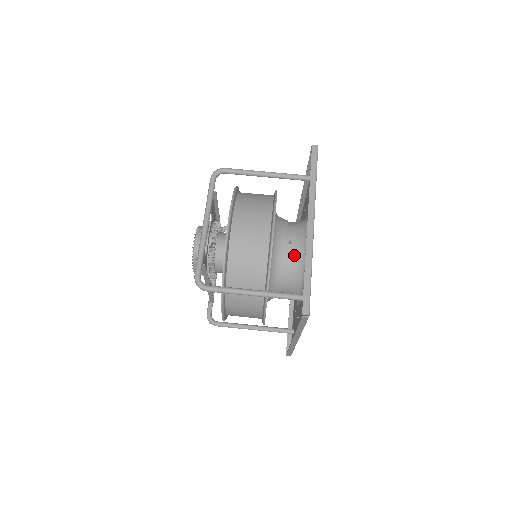
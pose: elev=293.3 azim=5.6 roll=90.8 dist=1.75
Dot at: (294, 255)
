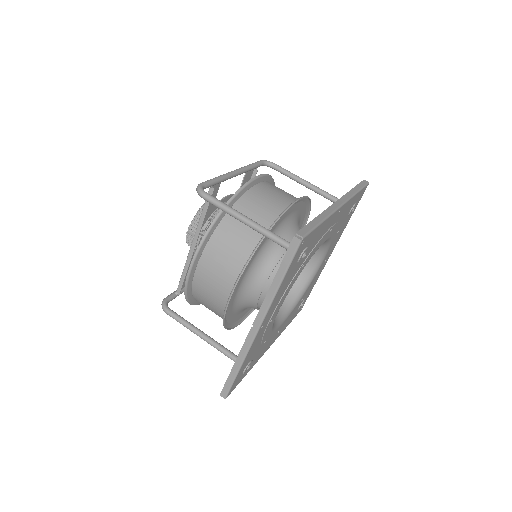
Dot at: occluded
